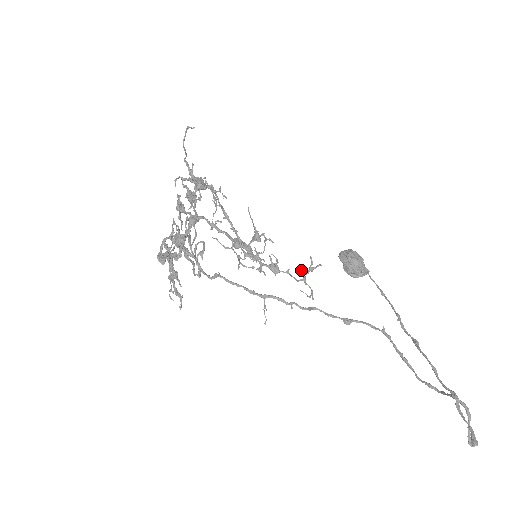
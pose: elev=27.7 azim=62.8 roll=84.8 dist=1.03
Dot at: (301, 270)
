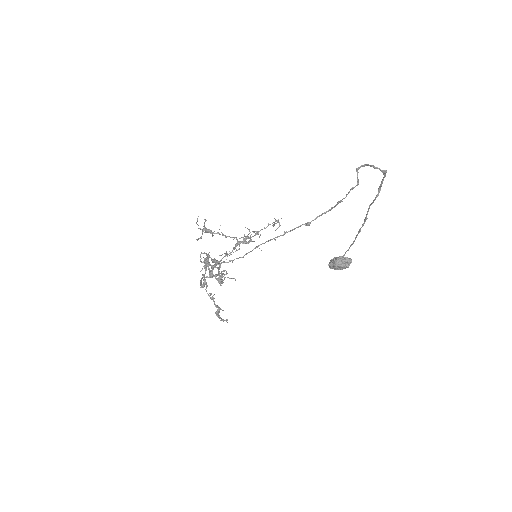
Dot at: (272, 225)
